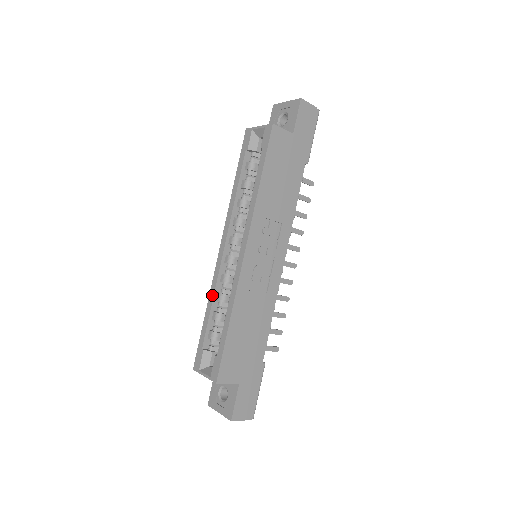
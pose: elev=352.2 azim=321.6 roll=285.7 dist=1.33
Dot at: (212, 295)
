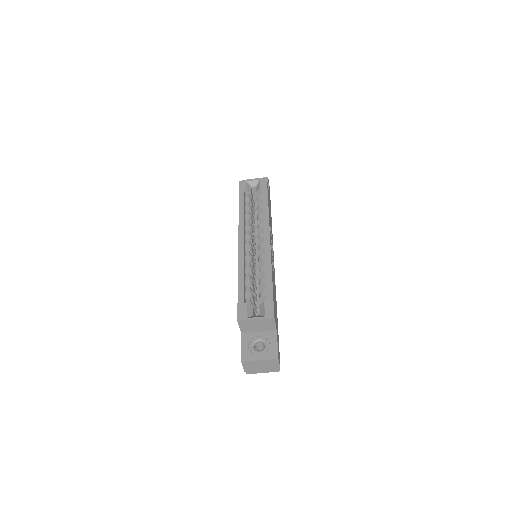
Dot at: (242, 268)
